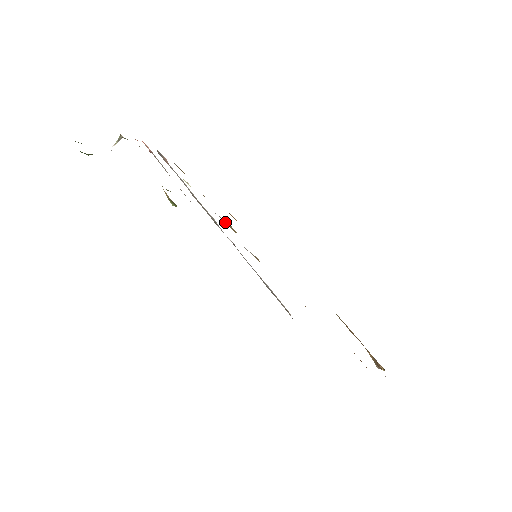
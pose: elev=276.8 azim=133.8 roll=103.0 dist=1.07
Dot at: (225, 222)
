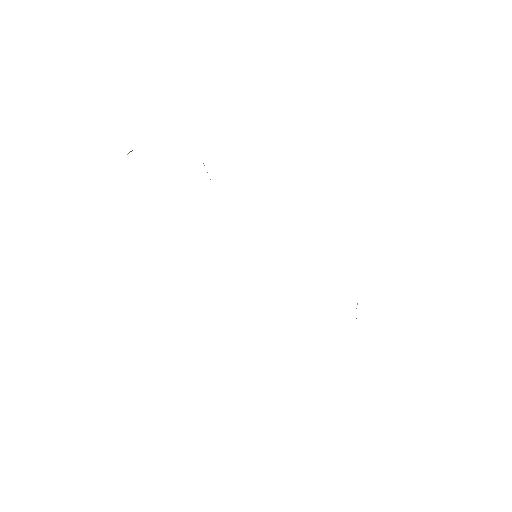
Dot at: occluded
